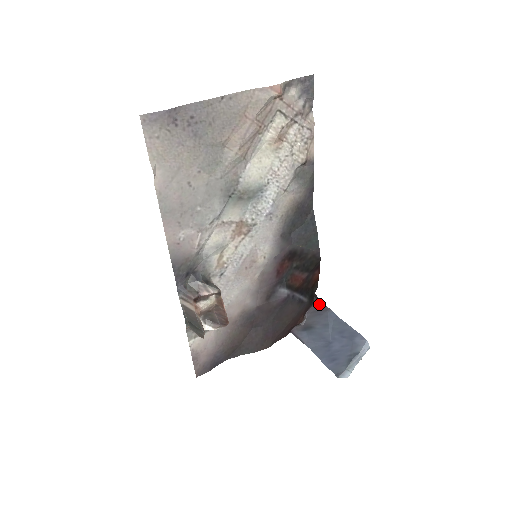
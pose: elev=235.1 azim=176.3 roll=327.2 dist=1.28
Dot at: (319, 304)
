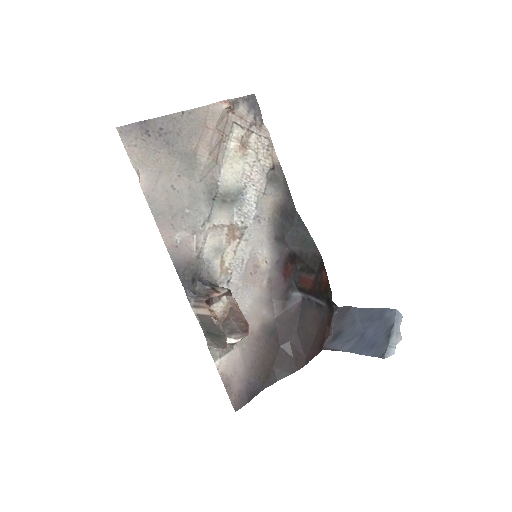
Dot at: (340, 309)
